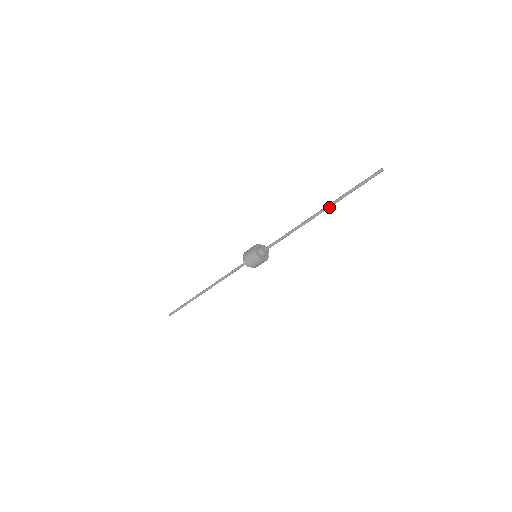
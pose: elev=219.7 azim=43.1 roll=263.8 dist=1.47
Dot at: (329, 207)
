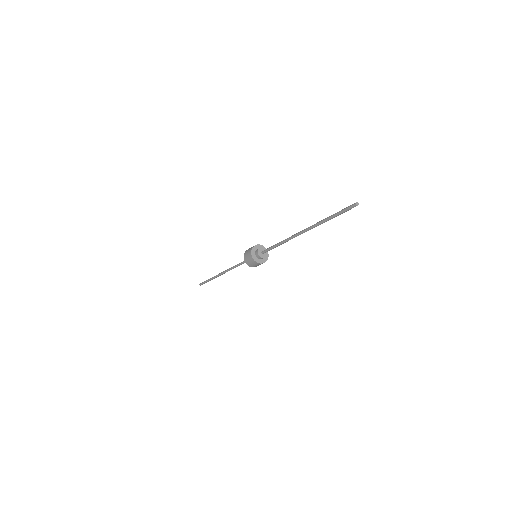
Dot at: occluded
